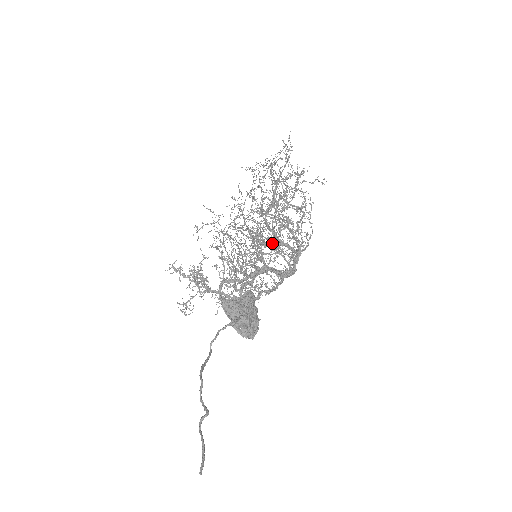
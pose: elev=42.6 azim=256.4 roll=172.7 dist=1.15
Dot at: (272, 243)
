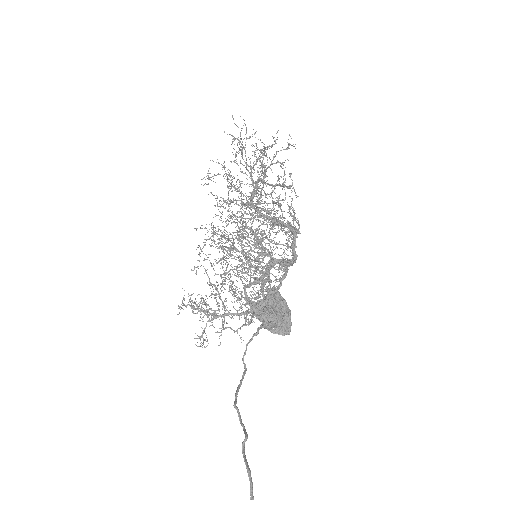
Dot at: occluded
